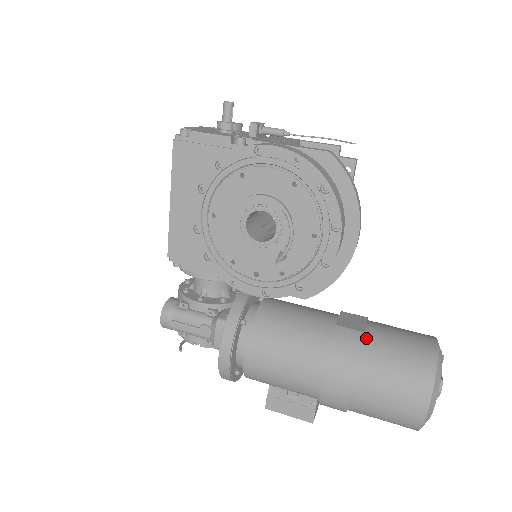
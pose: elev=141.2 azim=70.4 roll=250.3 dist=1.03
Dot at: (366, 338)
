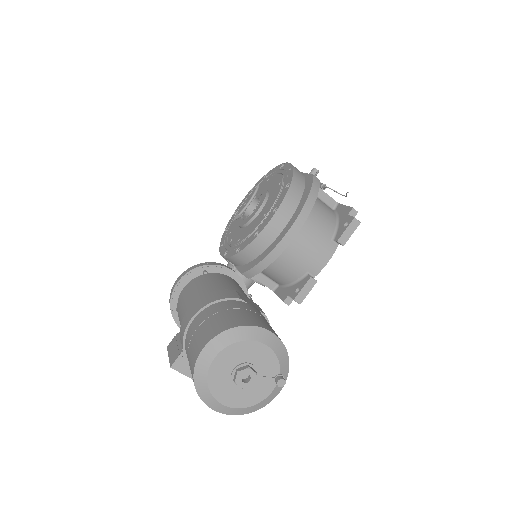
Dot at: (237, 301)
